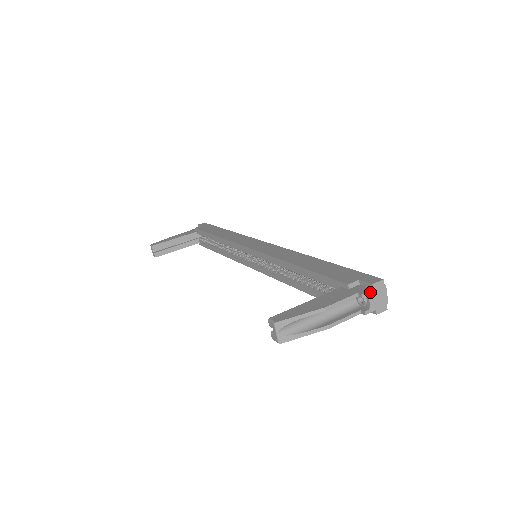
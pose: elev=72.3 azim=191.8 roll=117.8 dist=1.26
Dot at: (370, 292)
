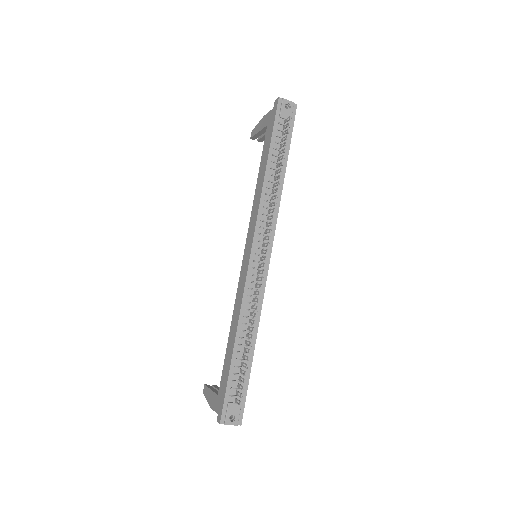
Dot at: occluded
